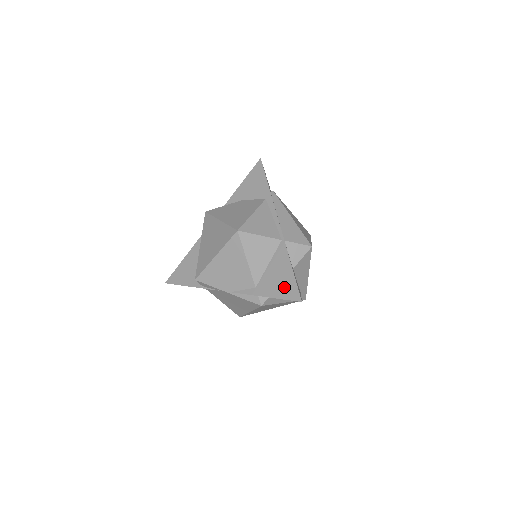
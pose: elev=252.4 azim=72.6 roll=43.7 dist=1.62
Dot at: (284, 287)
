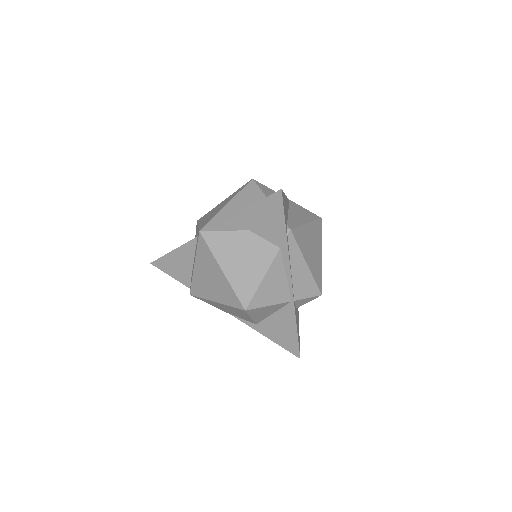
Dot at: (286, 340)
